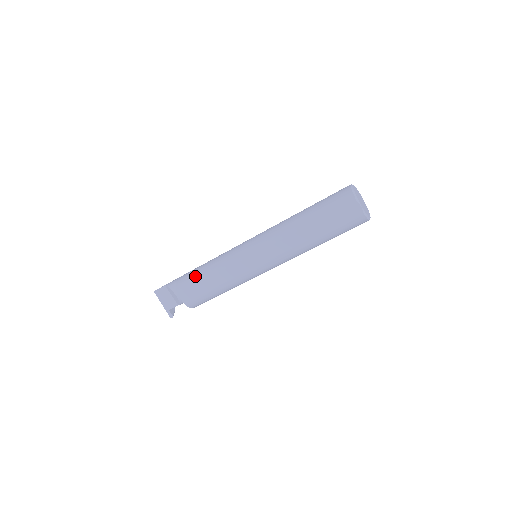
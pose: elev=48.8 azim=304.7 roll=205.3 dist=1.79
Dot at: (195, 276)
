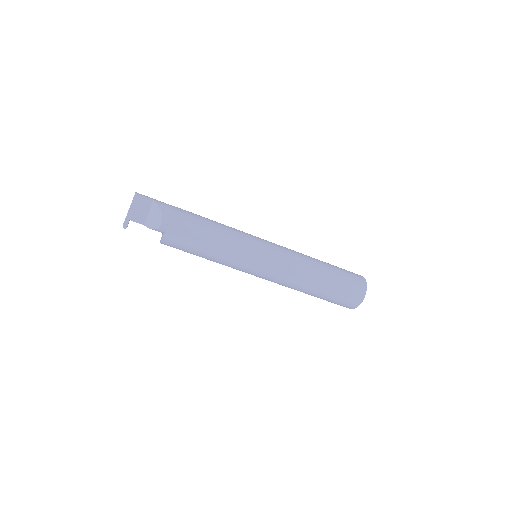
Dot at: (199, 227)
